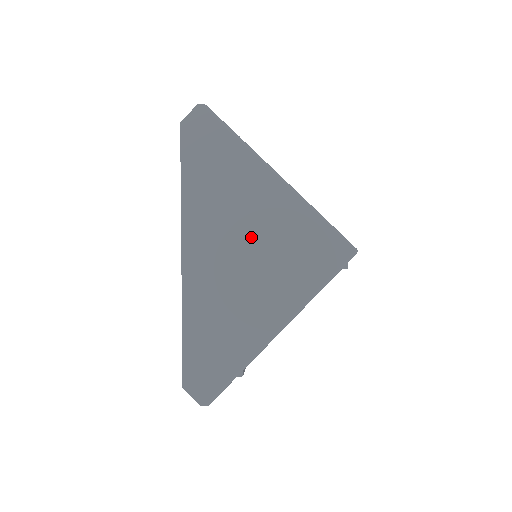
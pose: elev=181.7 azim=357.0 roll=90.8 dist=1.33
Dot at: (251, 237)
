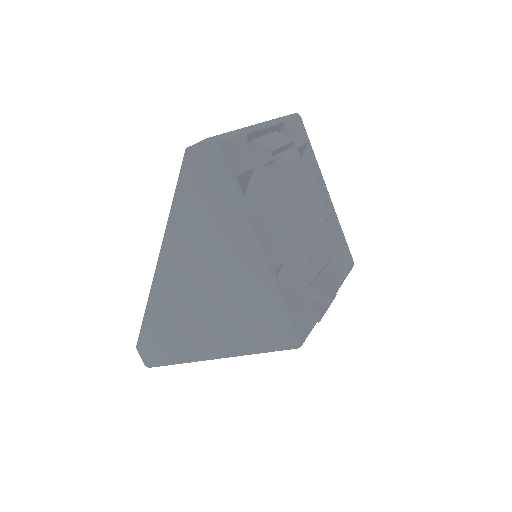
Dot at: (215, 284)
